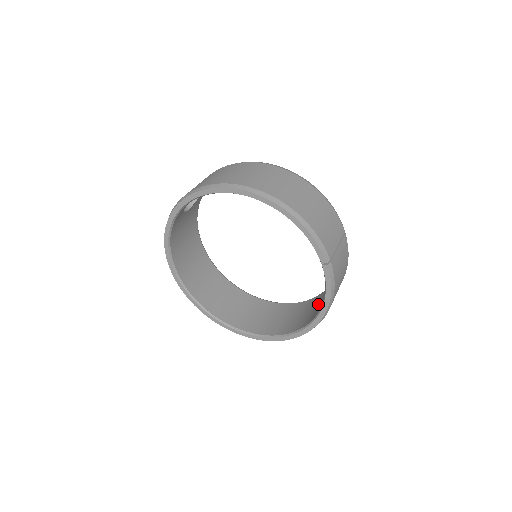
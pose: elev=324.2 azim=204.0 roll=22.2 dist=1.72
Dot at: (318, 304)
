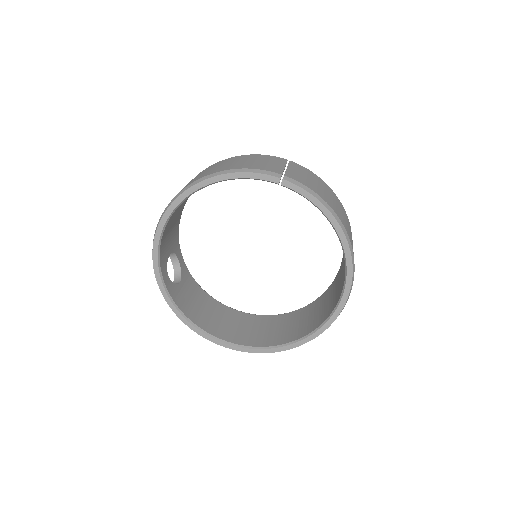
Dot at: occluded
